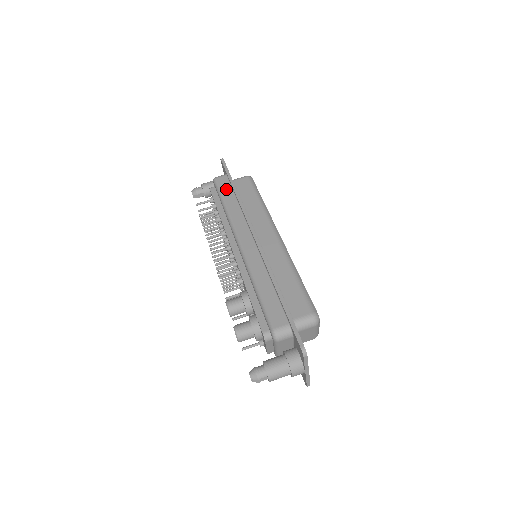
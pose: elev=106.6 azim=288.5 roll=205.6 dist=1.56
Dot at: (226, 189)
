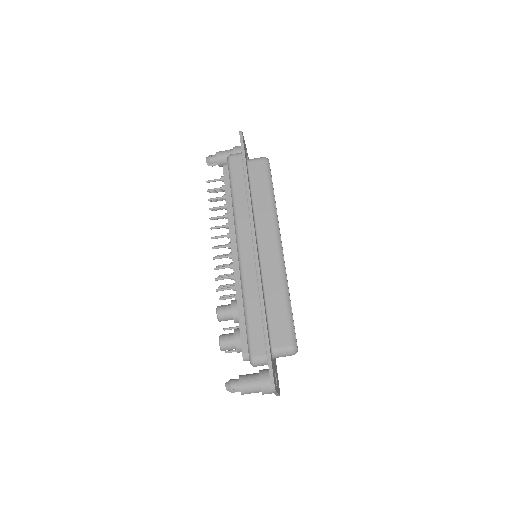
Dot at: (238, 175)
